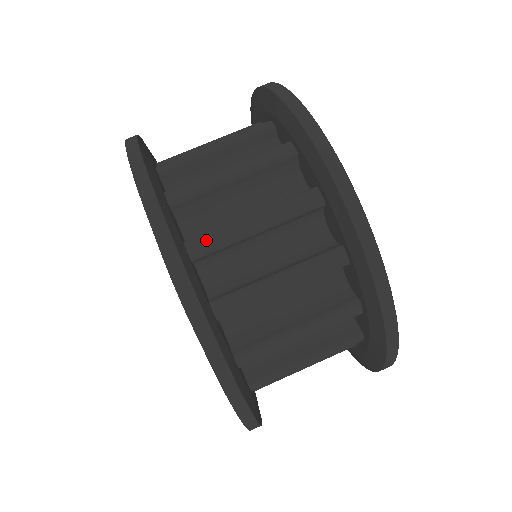
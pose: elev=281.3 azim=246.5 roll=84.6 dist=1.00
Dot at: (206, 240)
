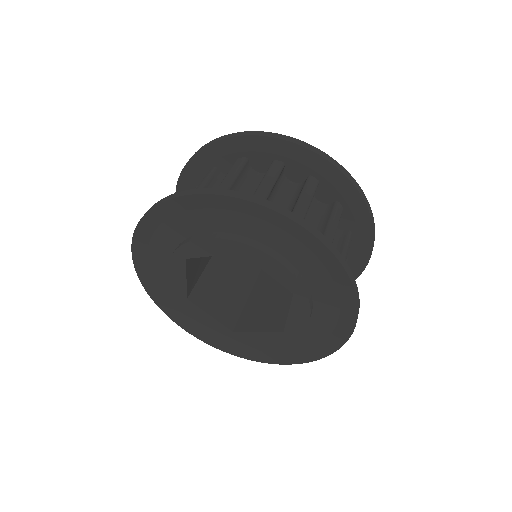
Dot at: occluded
